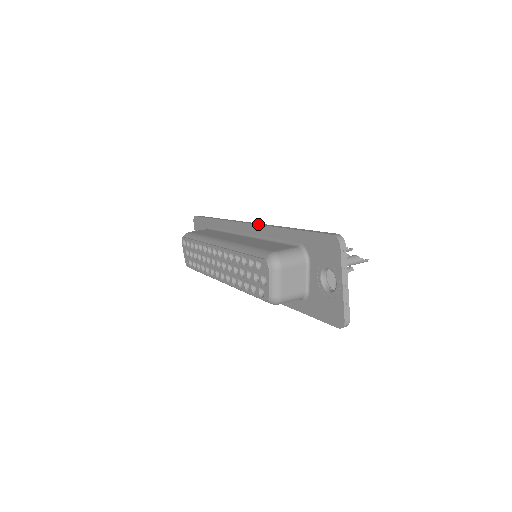
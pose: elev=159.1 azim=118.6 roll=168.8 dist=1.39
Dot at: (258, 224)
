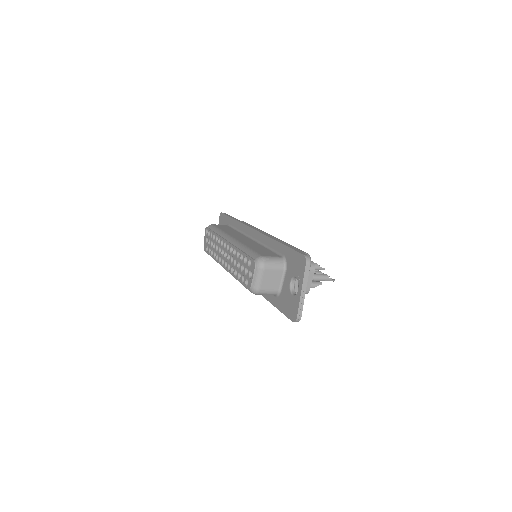
Dot at: (262, 233)
